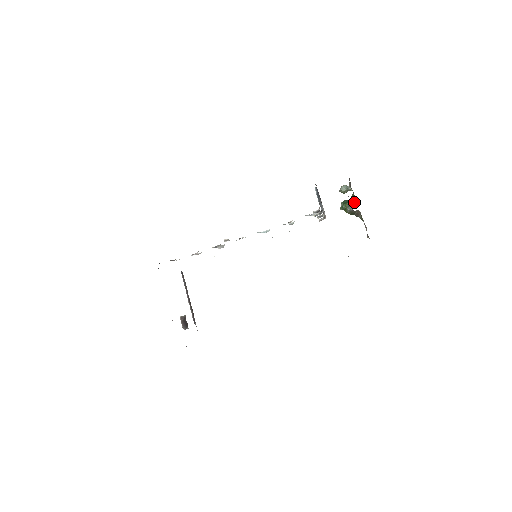
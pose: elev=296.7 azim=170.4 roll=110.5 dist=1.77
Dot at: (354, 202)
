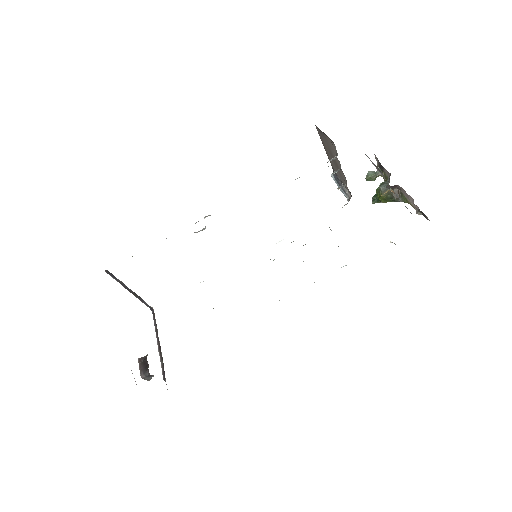
Dot at: (388, 180)
